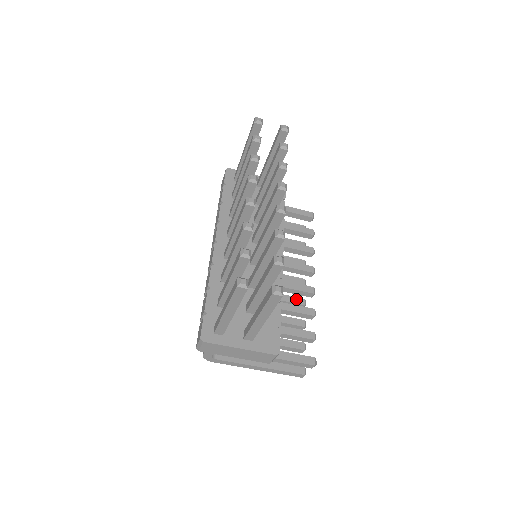
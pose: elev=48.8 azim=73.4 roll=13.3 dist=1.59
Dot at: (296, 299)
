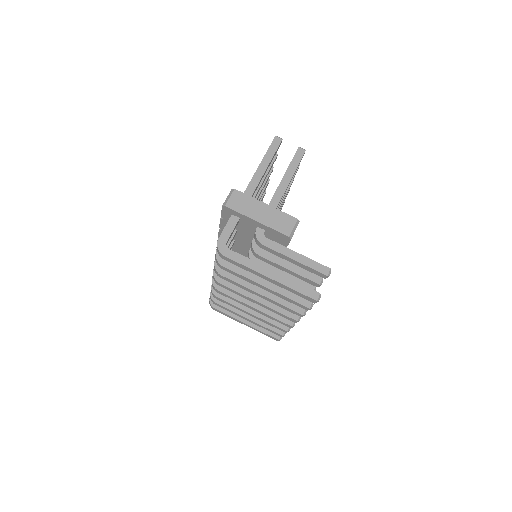
Dot at: occluded
